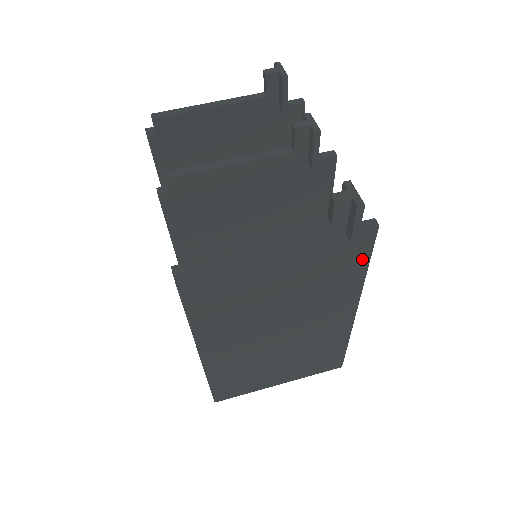
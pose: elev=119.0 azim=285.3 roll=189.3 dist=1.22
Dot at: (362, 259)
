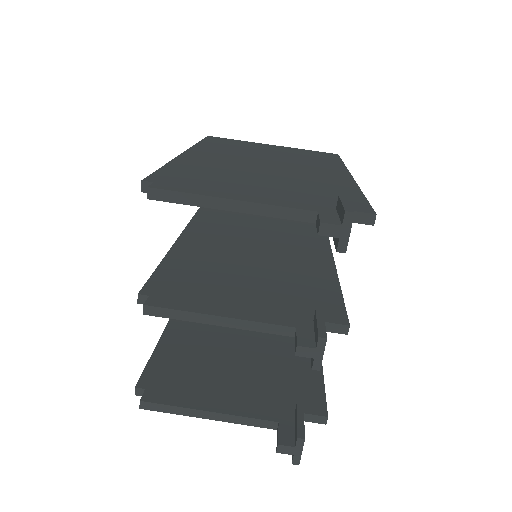
Dot at: occluded
